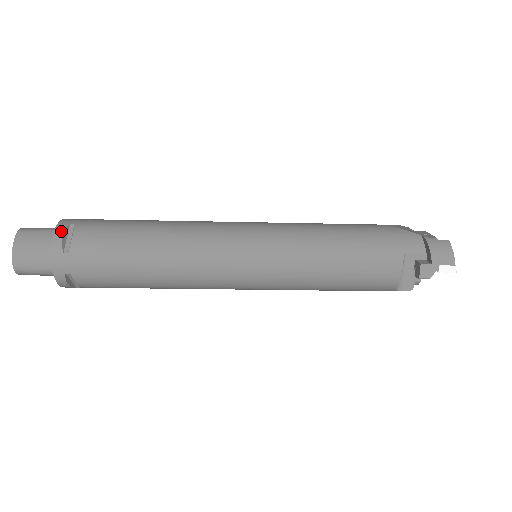
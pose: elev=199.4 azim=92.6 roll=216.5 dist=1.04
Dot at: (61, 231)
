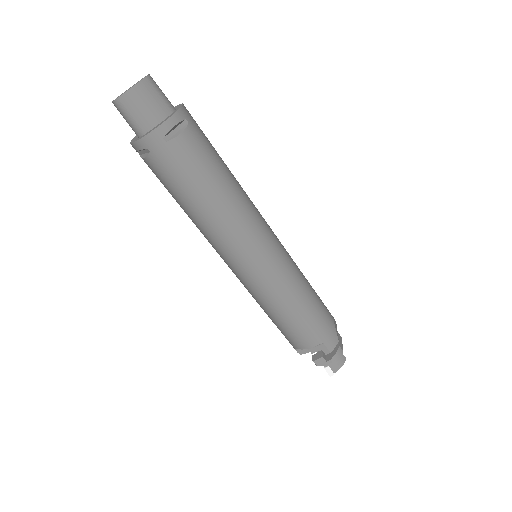
Dot at: (177, 120)
